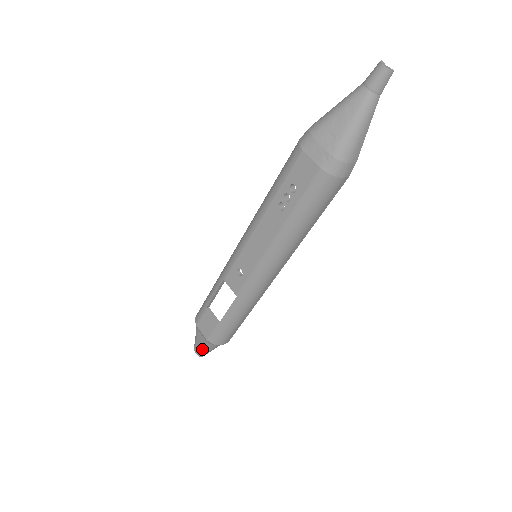
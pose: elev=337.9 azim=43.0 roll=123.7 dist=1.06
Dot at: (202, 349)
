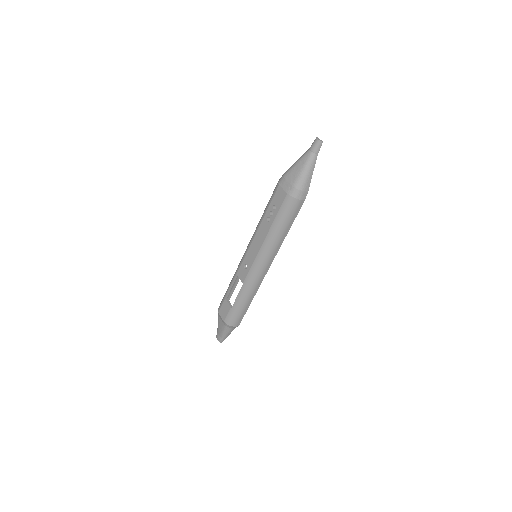
Dot at: (221, 334)
